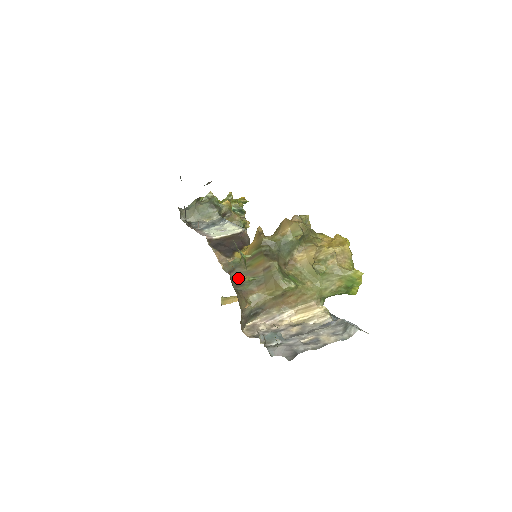
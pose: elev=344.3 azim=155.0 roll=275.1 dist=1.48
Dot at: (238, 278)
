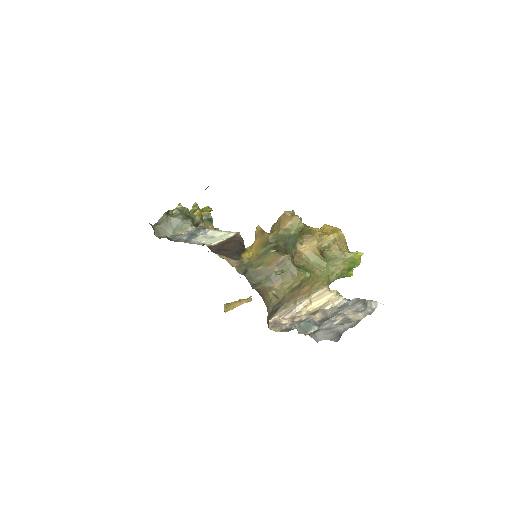
Dot at: (253, 278)
